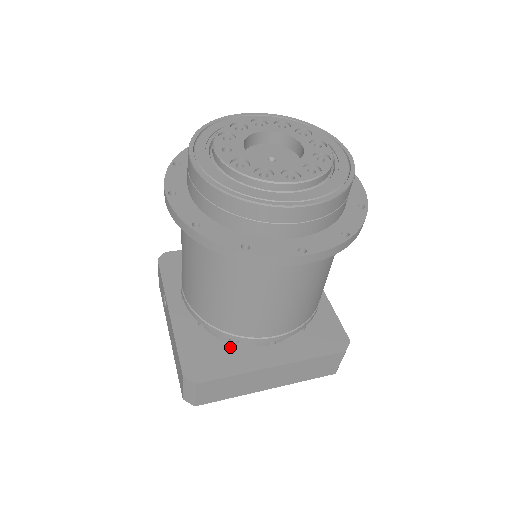
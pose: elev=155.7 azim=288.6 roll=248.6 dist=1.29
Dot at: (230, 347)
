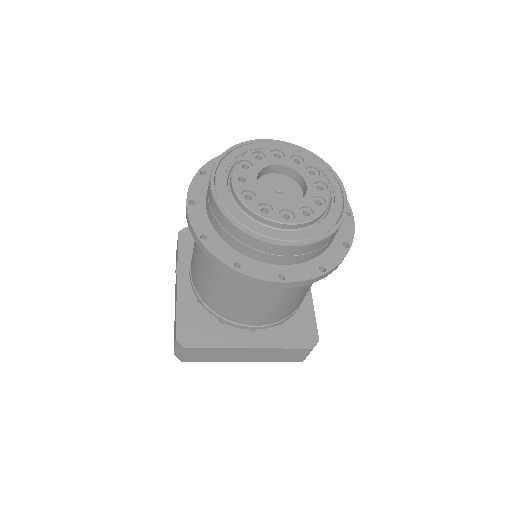
Dot at: (219, 324)
